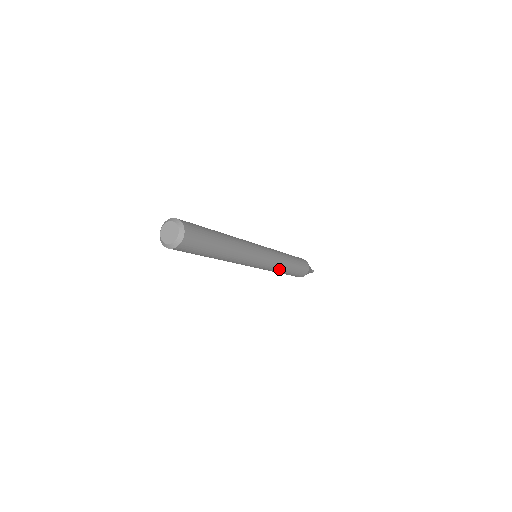
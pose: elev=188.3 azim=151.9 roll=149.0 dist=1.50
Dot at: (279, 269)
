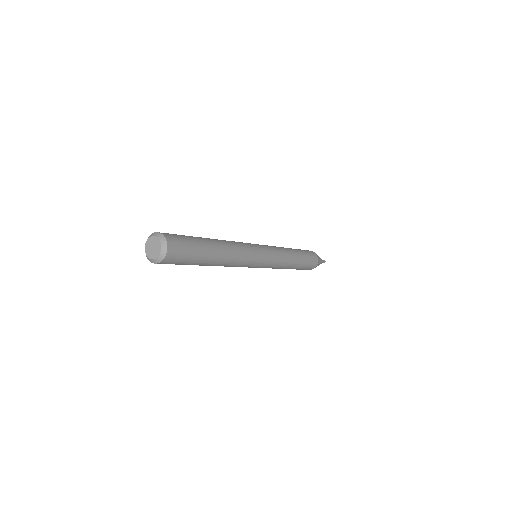
Dot at: (280, 268)
